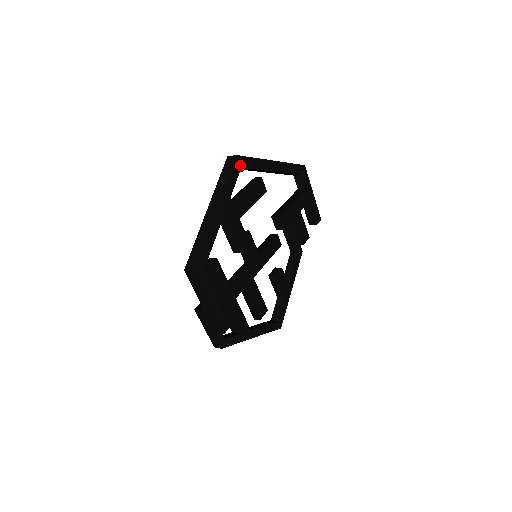
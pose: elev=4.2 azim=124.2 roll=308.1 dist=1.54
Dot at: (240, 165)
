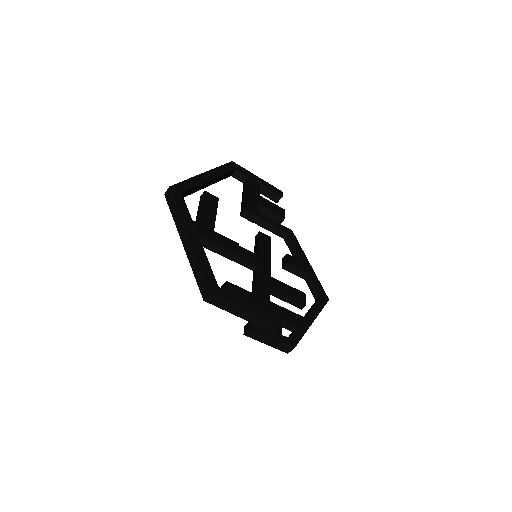
Dot at: (179, 192)
